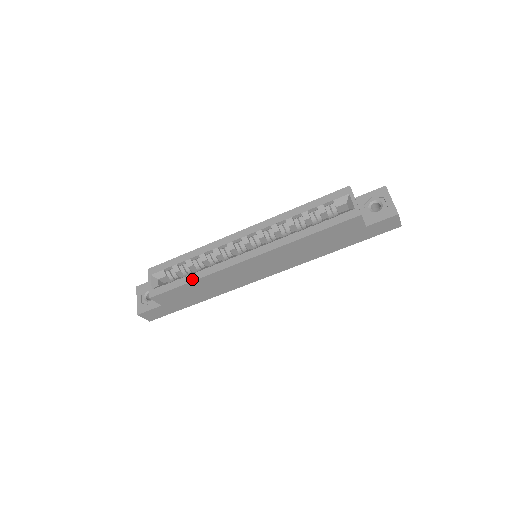
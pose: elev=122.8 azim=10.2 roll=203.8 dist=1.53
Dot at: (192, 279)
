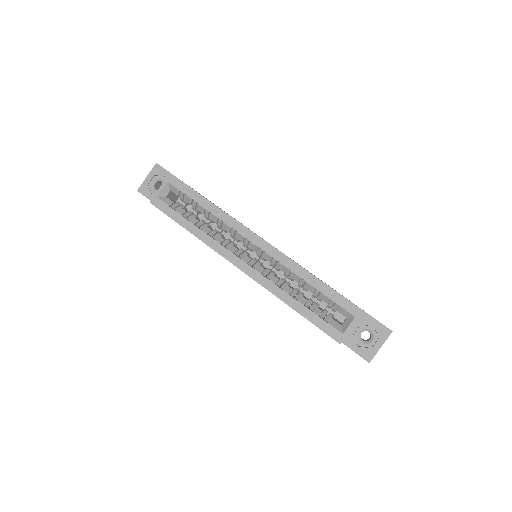
Dot at: (190, 229)
